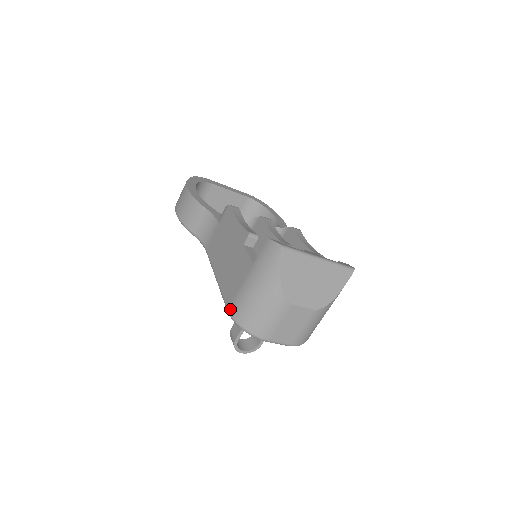
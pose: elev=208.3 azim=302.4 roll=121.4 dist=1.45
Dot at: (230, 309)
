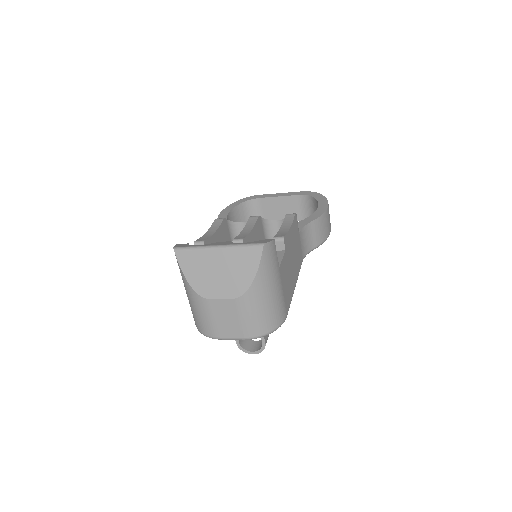
Dot at: occluded
